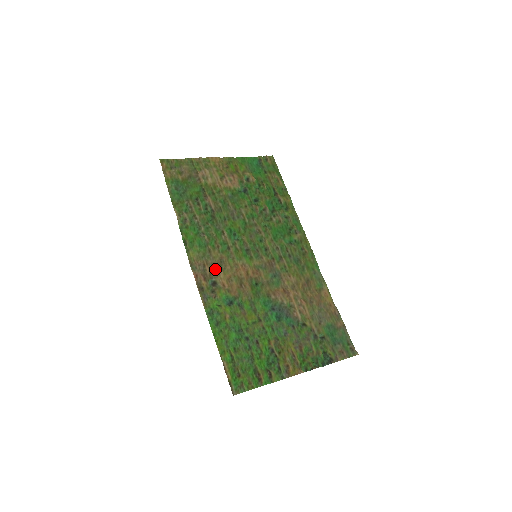
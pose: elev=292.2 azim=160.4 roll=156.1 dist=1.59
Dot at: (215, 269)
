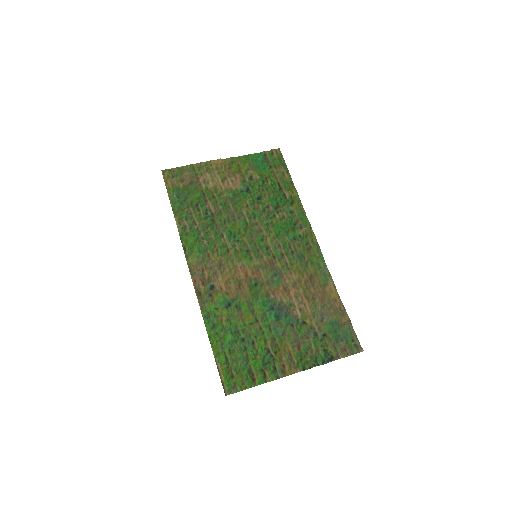
Dot at: (214, 273)
